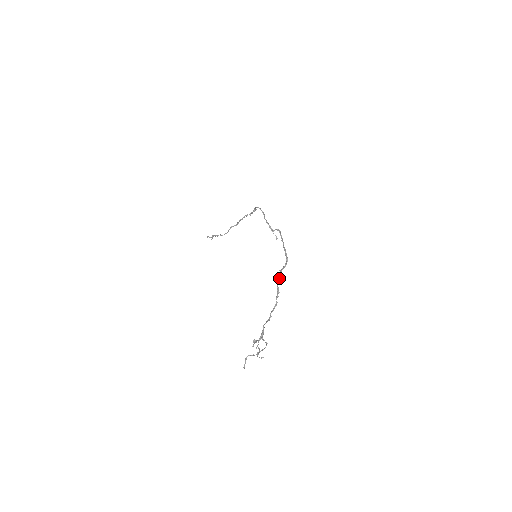
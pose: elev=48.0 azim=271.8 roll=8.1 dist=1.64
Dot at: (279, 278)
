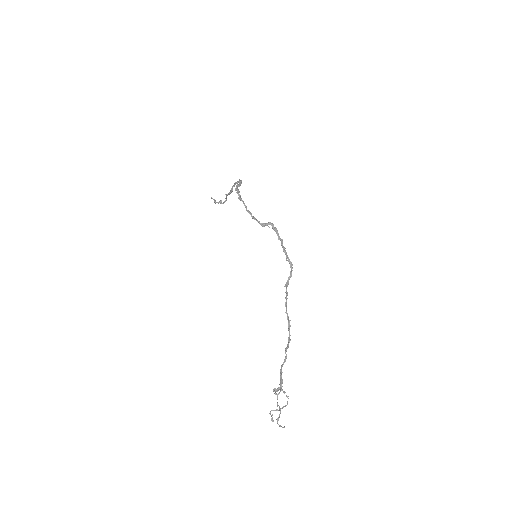
Dot at: (286, 298)
